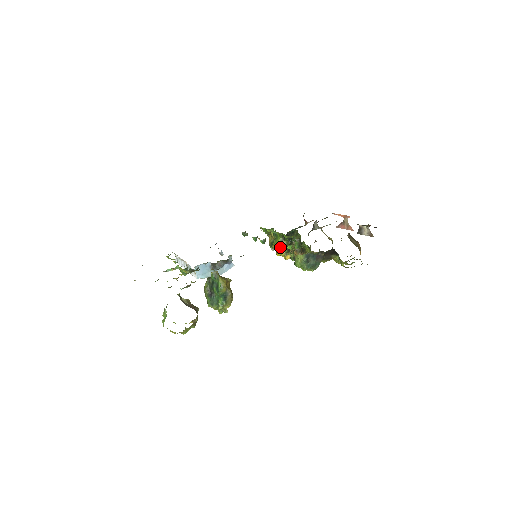
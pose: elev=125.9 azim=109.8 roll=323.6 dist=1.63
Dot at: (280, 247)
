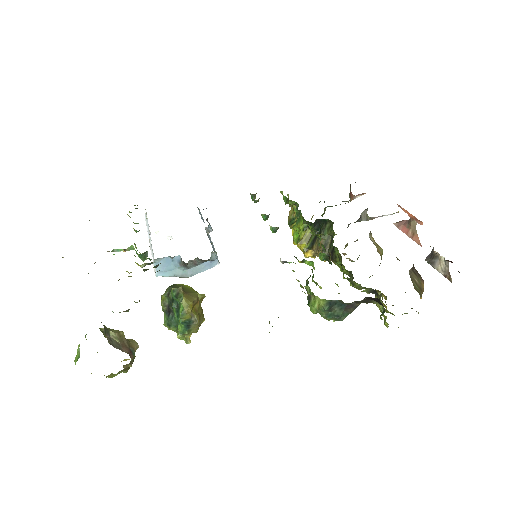
Dot at: (300, 236)
